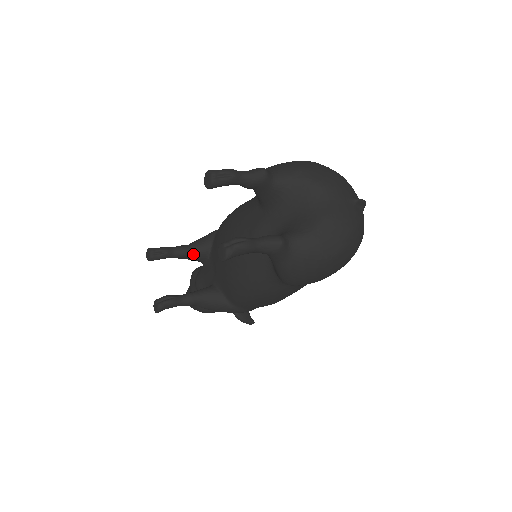
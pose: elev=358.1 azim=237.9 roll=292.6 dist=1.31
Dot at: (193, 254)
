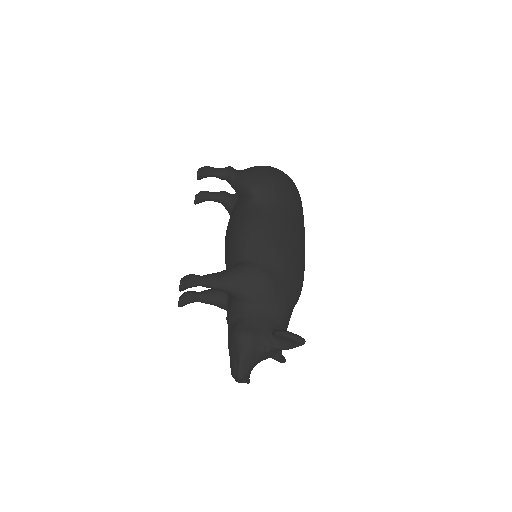
Dot at: (214, 289)
